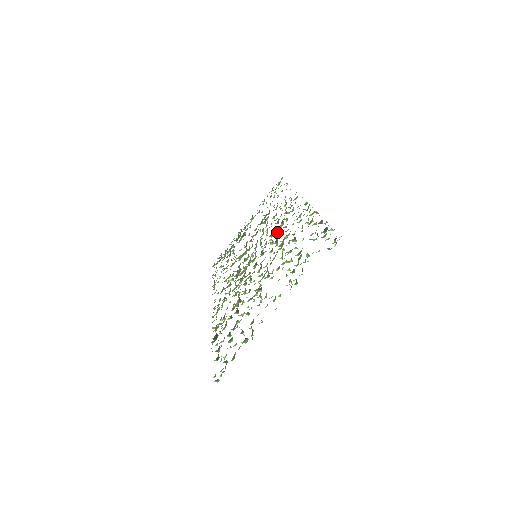
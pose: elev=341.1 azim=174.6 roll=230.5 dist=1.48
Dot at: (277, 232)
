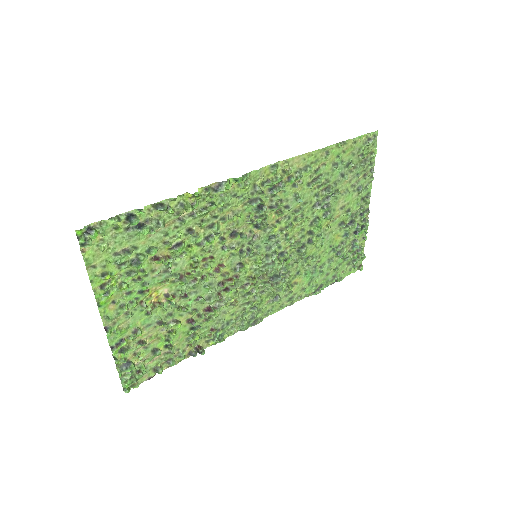
Dot at: (248, 223)
